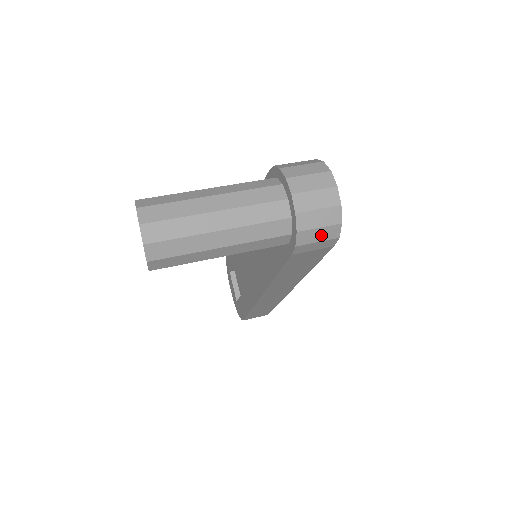
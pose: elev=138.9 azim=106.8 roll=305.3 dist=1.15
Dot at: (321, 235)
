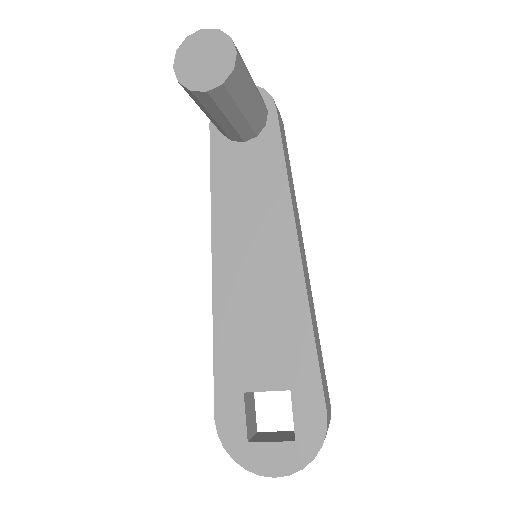
Dot at: occluded
